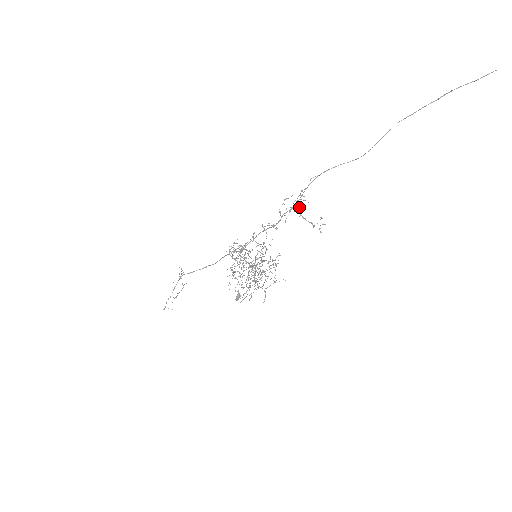
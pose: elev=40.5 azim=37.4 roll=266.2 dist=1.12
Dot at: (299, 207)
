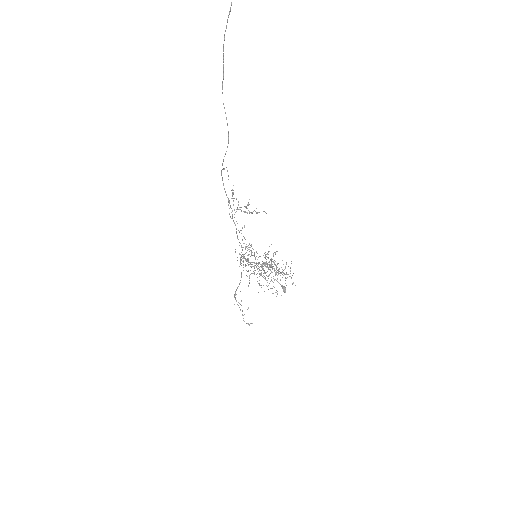
Dot at: occluded
